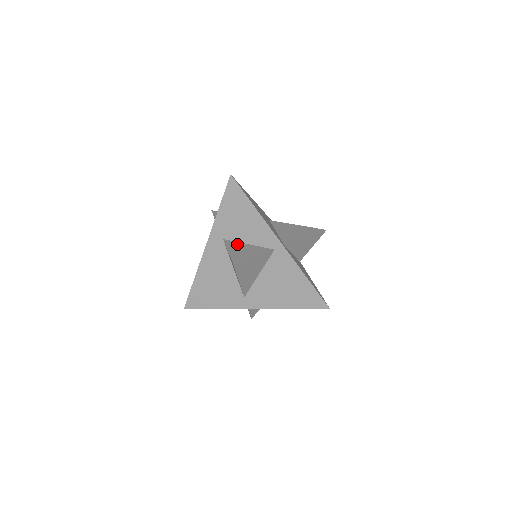
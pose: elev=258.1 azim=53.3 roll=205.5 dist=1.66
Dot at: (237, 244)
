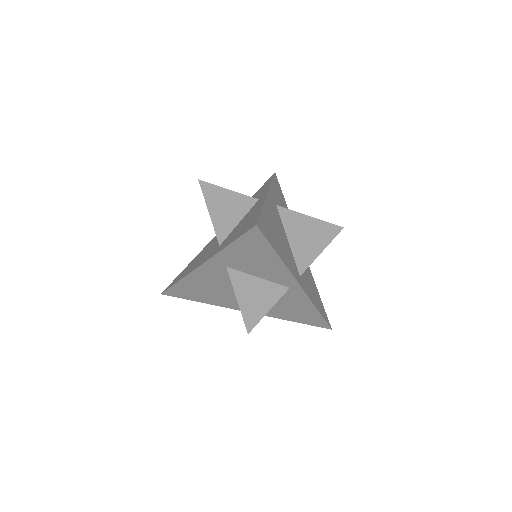
Dot at: (245, 279)
